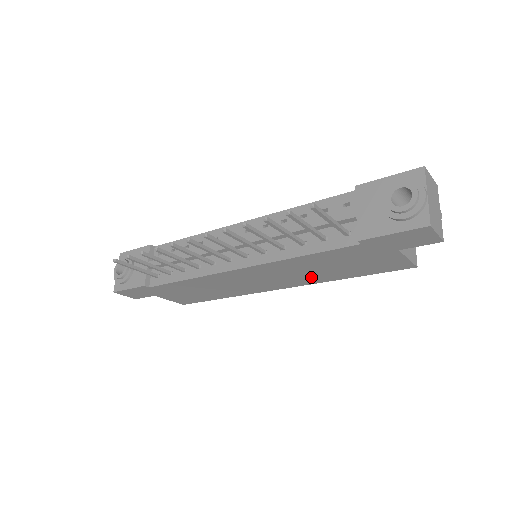
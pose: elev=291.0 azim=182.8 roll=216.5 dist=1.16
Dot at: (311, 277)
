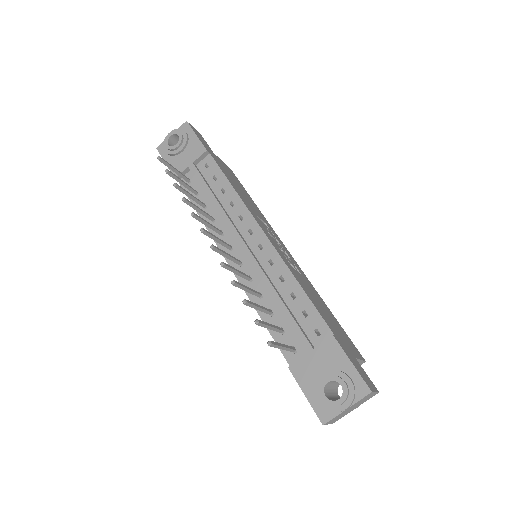
Dot at: occluded
